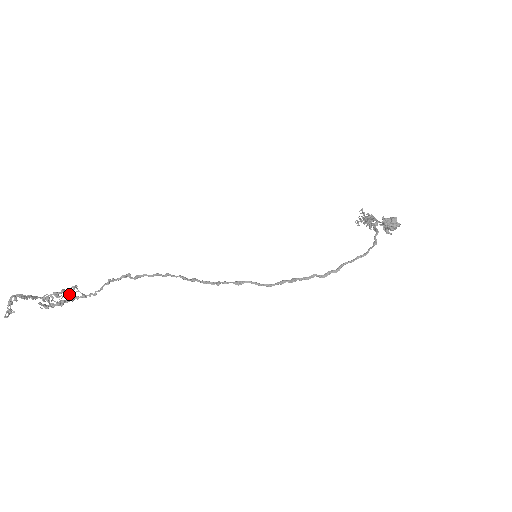
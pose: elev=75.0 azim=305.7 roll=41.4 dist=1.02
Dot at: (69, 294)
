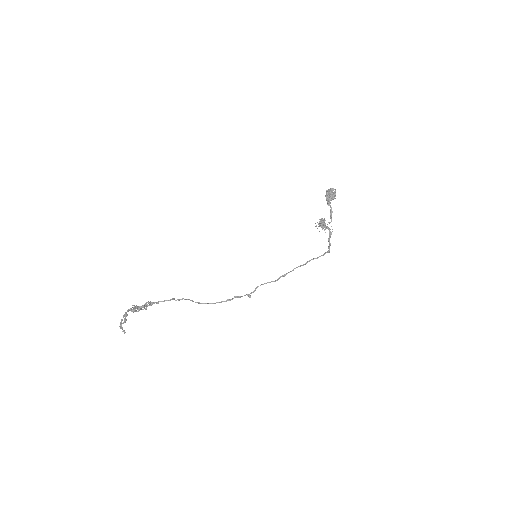
Dot at: (146, 304)
